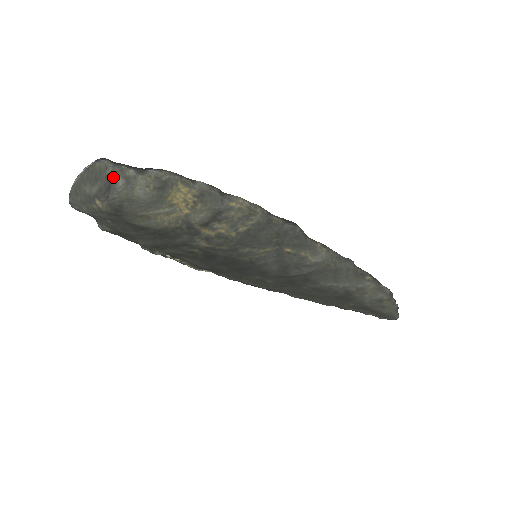
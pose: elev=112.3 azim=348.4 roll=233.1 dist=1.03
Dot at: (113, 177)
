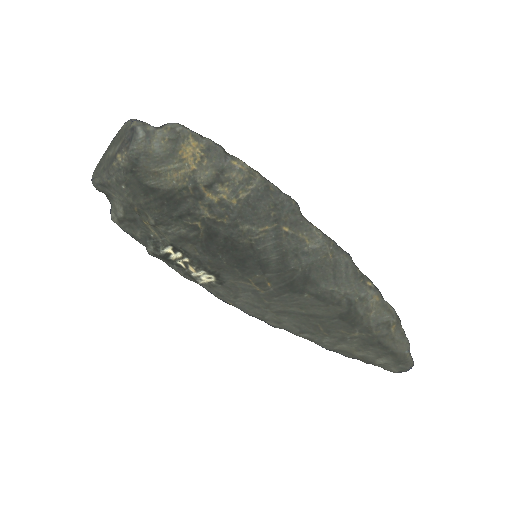
Dot at: (136, 130)
